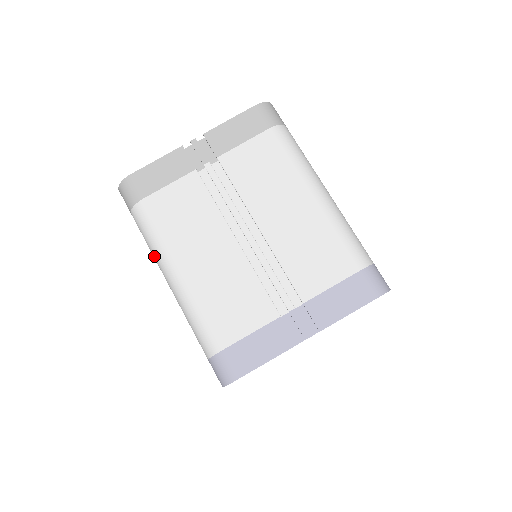
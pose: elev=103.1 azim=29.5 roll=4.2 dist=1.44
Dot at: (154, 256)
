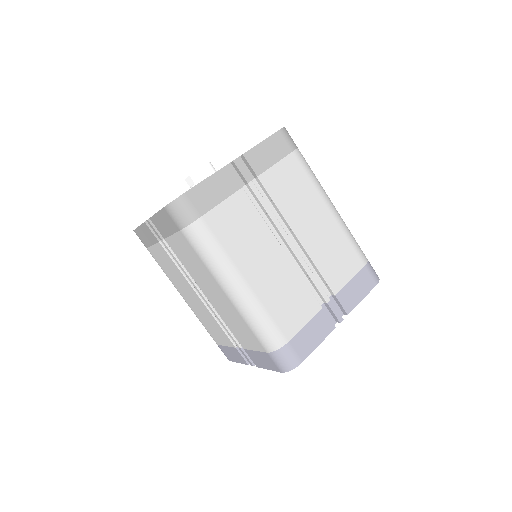
Dot at: (213, 269)
